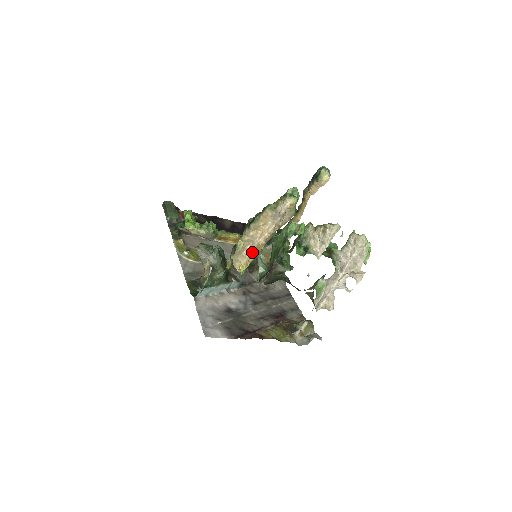
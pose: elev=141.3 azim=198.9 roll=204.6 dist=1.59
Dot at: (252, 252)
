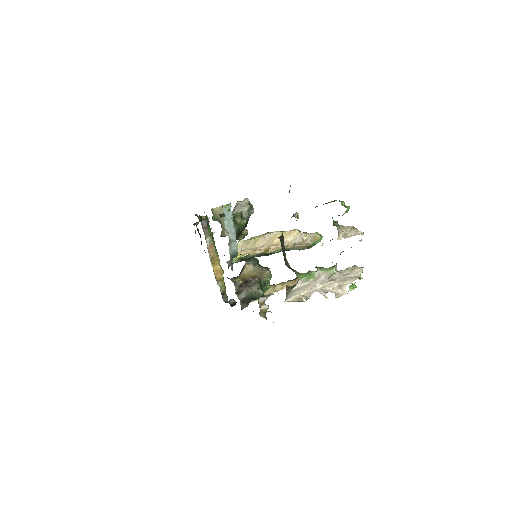
Dot at: (258, 250)
